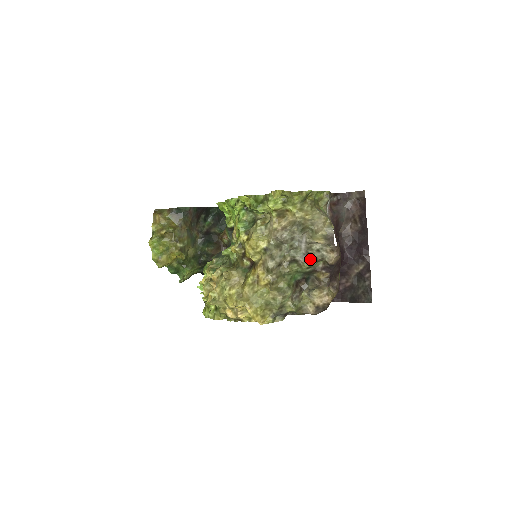
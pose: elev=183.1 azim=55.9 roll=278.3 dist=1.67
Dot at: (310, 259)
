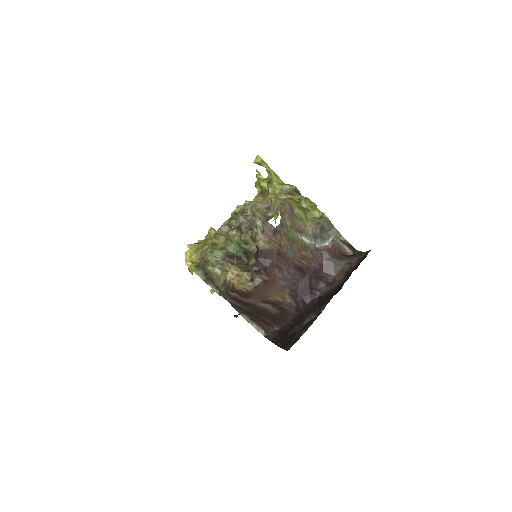
Dot at: (249, 233)
